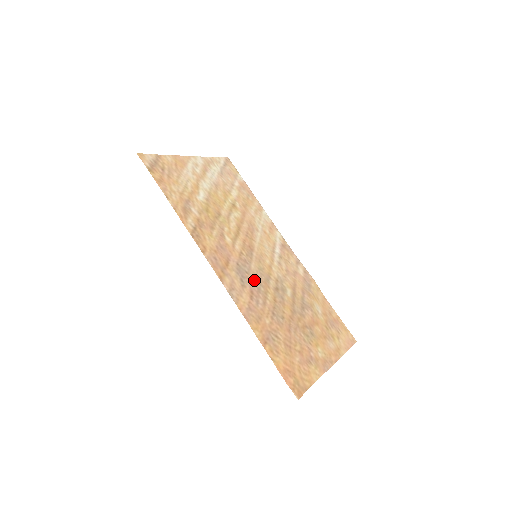
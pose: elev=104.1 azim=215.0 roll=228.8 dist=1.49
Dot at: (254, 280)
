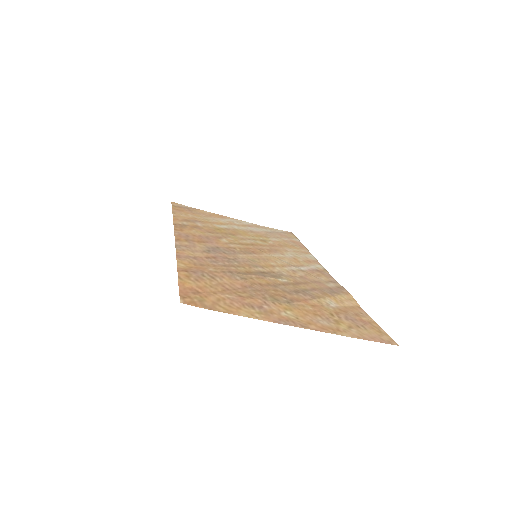
Dot at: (230, 257)
